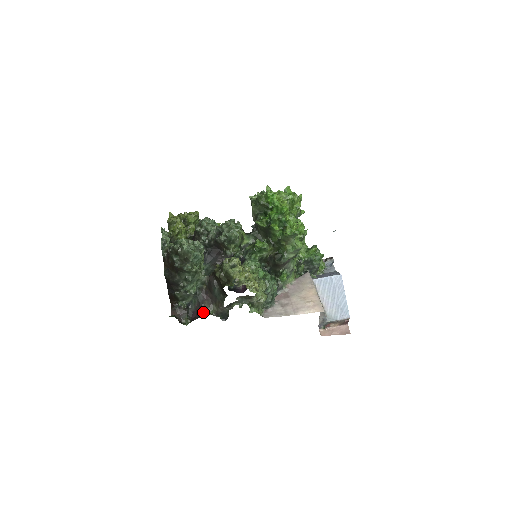
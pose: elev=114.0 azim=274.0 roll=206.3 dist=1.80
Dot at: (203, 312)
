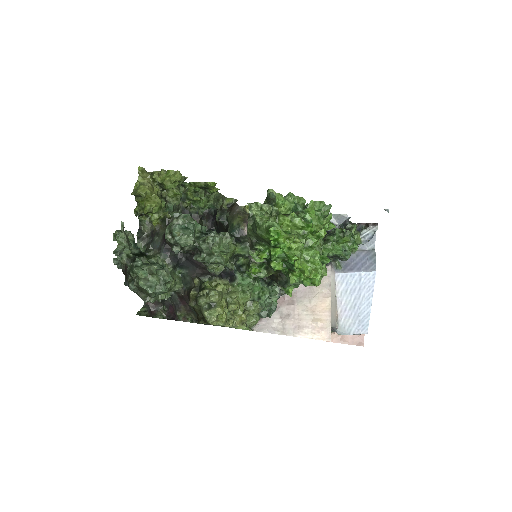
Dot at: (179, 317)
